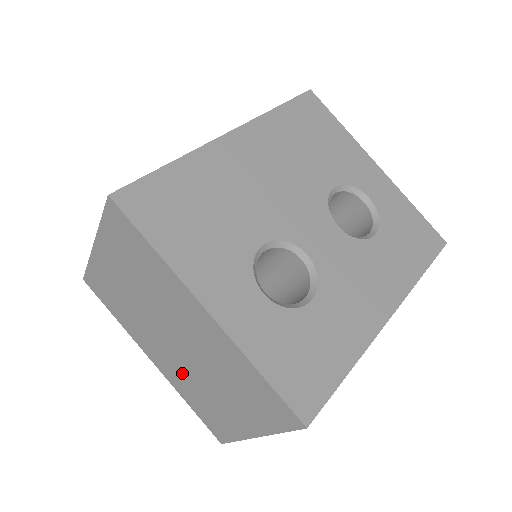
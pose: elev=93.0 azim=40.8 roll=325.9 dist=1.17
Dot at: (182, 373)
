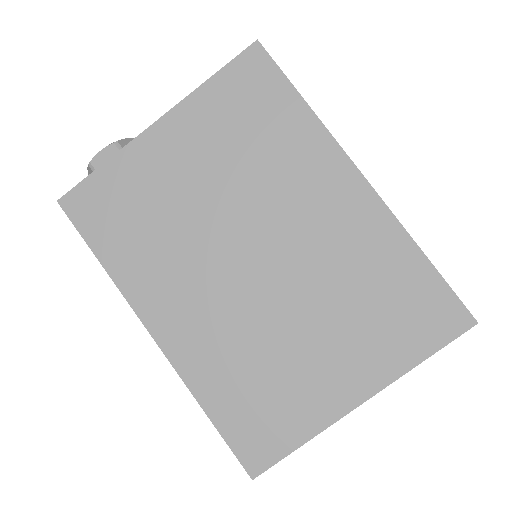
Dot at: (233, 330)
